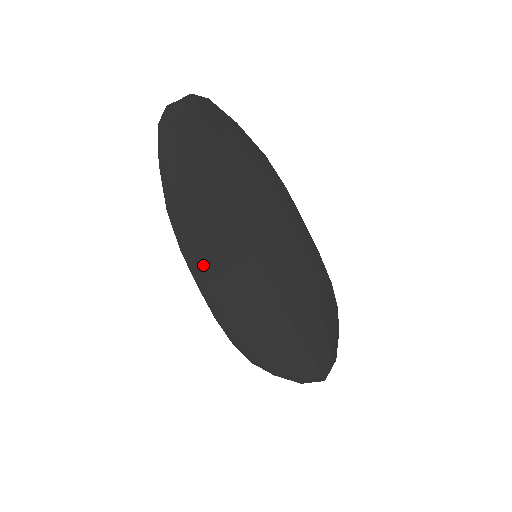
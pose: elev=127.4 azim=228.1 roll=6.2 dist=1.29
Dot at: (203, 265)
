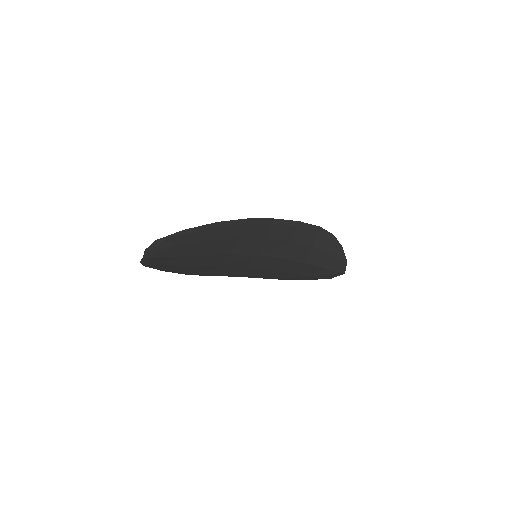
Dot at: (229, 273)
